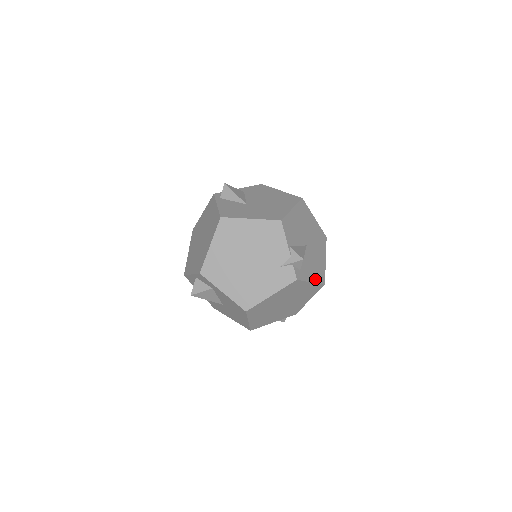
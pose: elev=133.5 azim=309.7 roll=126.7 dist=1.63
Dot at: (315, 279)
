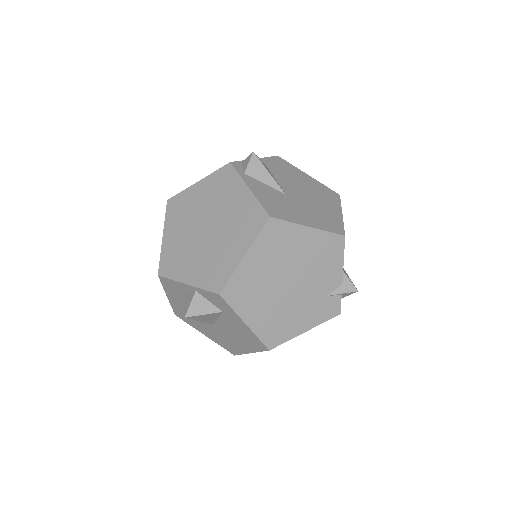
Dot at: occluded
